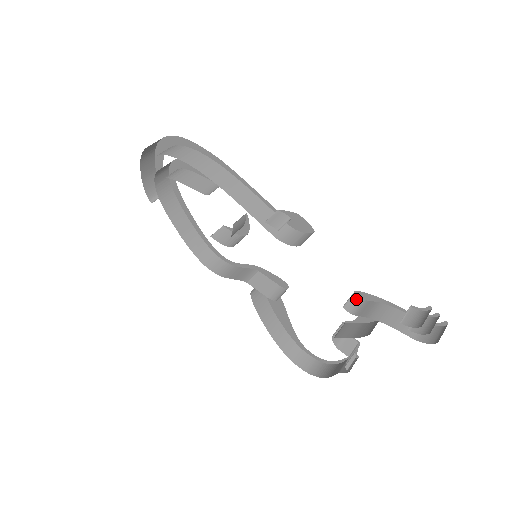
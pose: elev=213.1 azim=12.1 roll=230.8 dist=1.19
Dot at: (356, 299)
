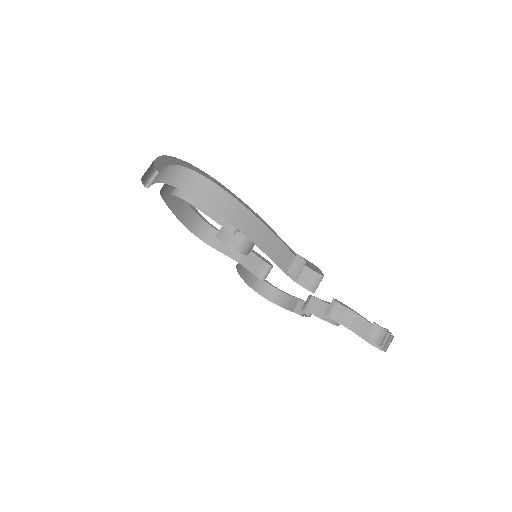
Dot at: (334, 303)
